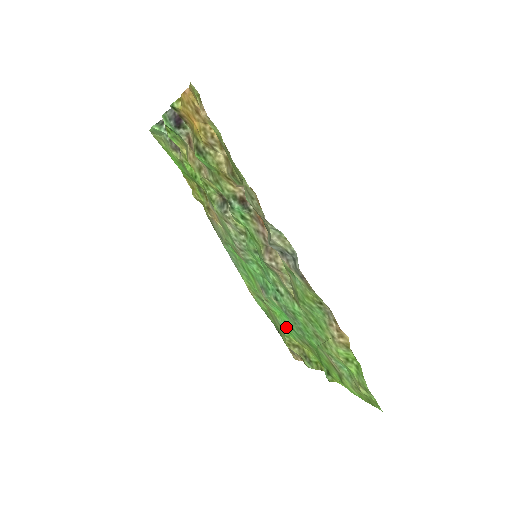
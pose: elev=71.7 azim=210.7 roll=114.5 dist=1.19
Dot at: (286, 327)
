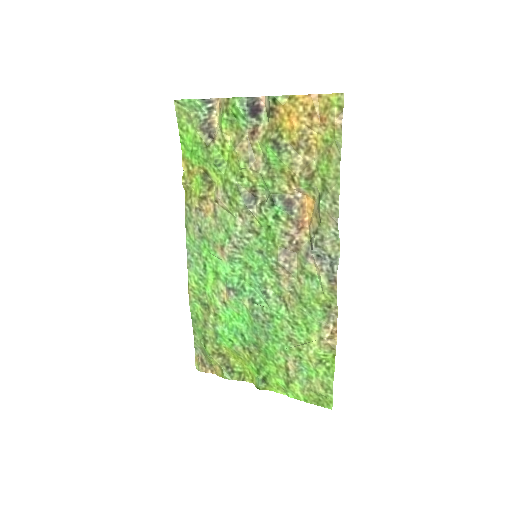
Dot at: (230, 333)
